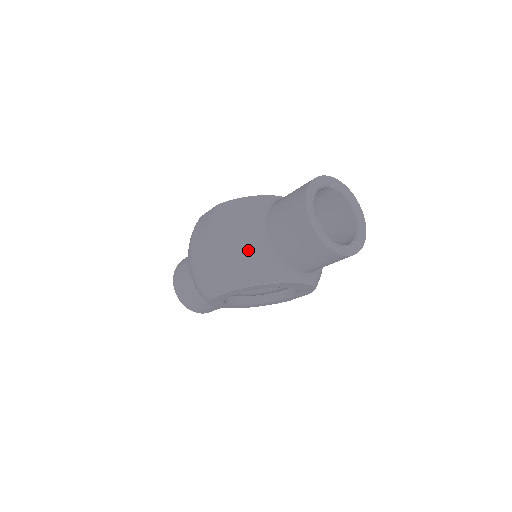
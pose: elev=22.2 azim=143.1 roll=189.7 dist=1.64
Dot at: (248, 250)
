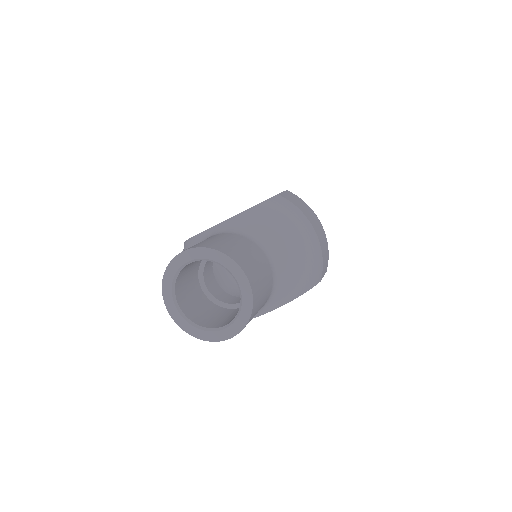
Dot at: occluded
